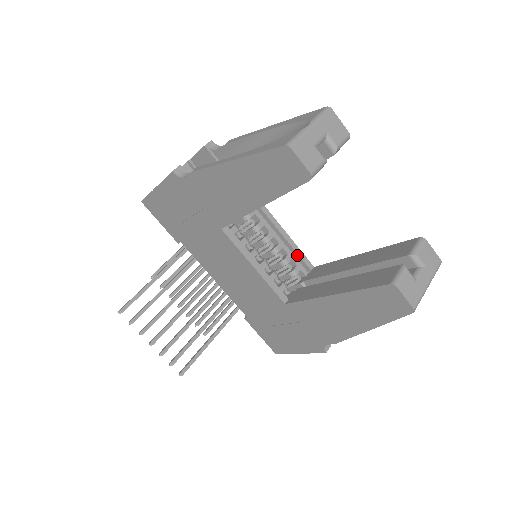
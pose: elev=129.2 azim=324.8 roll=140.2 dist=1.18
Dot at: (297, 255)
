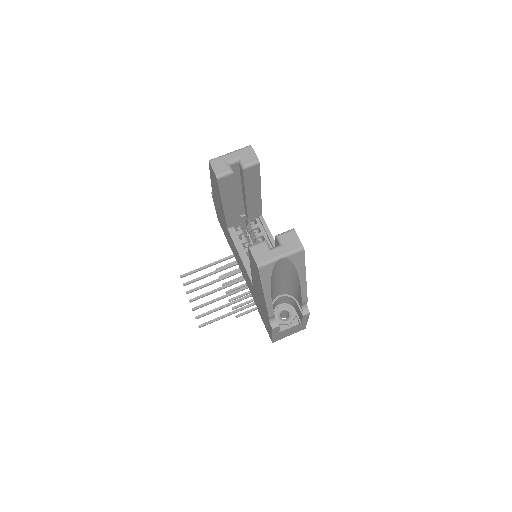
Dot at: occluded
